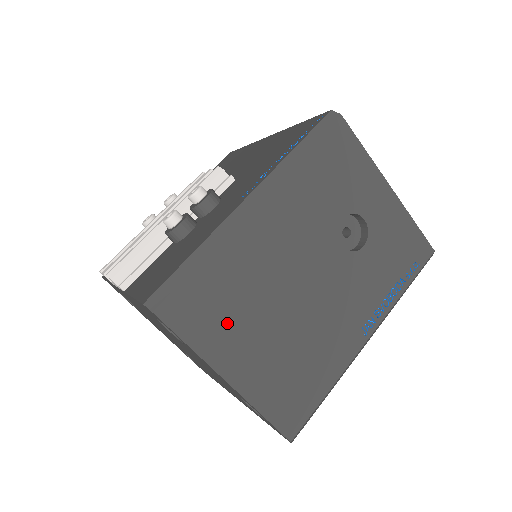
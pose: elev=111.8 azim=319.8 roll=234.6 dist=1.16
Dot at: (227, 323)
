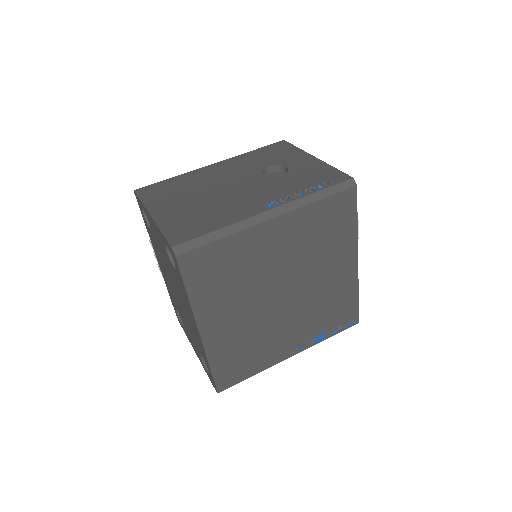
Dot at: (168, 196)
